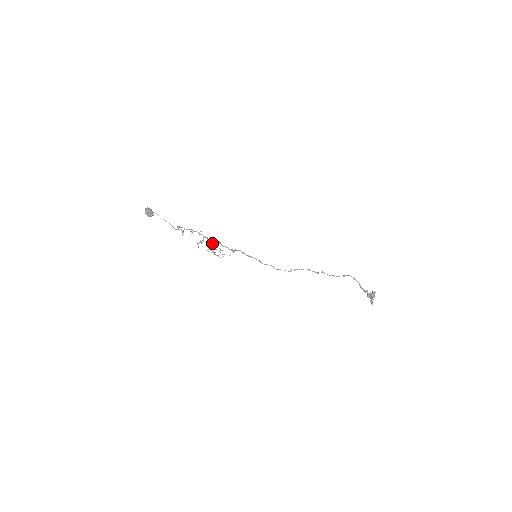
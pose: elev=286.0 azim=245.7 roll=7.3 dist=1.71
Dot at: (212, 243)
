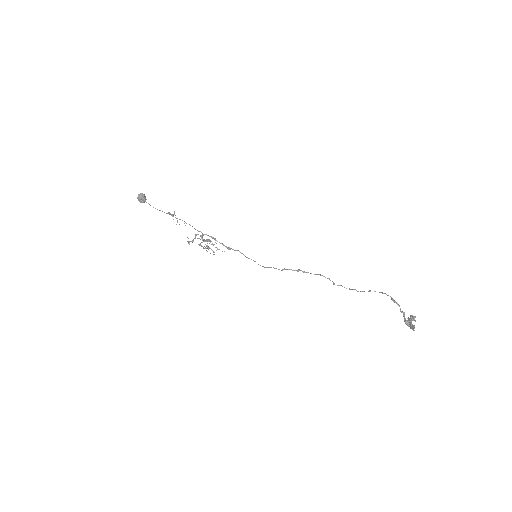
Dot at: occluded
